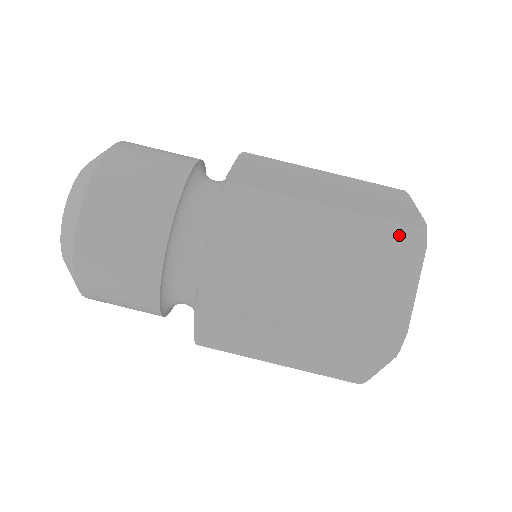
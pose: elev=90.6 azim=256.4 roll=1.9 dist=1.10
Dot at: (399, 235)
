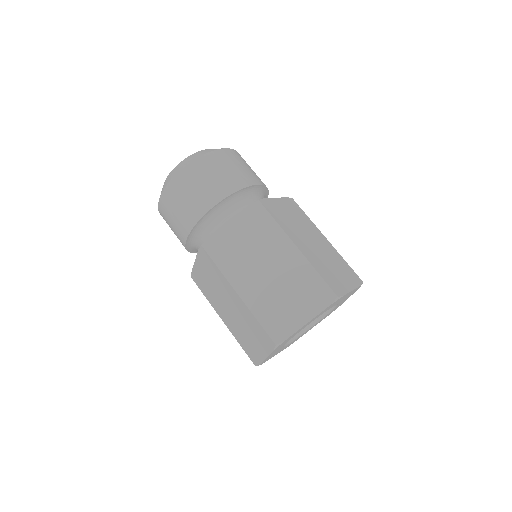
Dot at: (321, 288)
